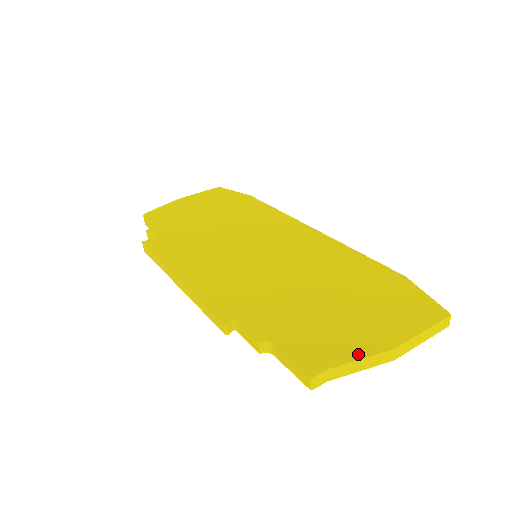
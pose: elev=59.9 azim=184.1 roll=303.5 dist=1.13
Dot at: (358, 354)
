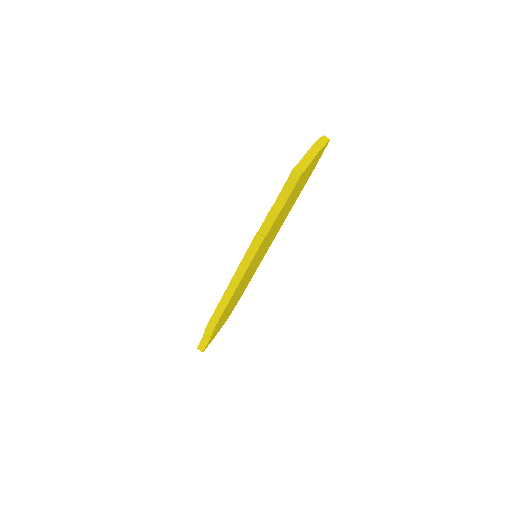
Dot at: occluded
